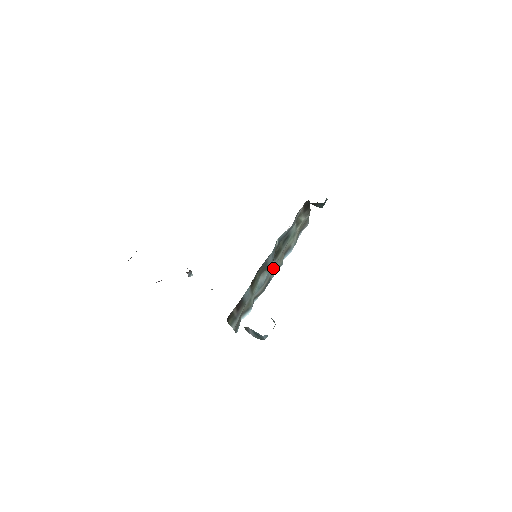
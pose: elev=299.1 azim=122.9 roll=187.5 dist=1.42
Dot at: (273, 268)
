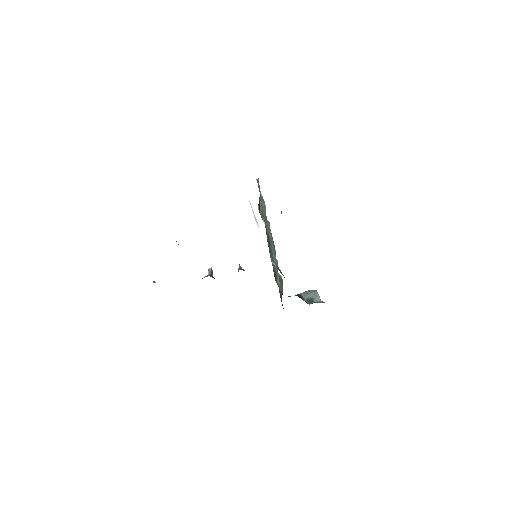
Dot at: (271, 241)
